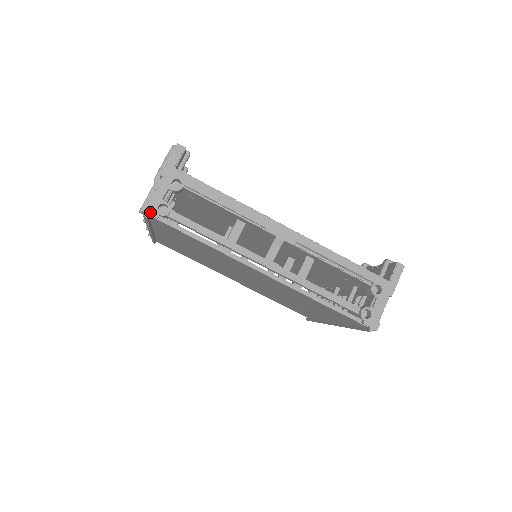
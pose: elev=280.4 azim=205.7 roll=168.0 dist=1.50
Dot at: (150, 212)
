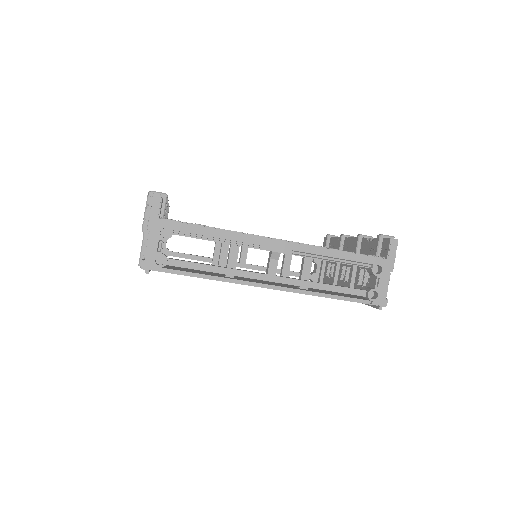
Dot at: (149, 268)
